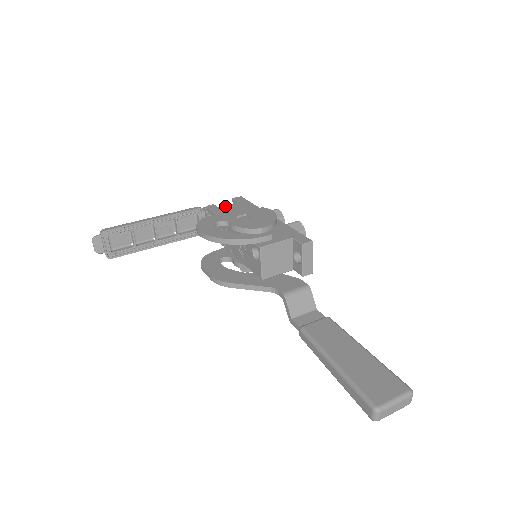
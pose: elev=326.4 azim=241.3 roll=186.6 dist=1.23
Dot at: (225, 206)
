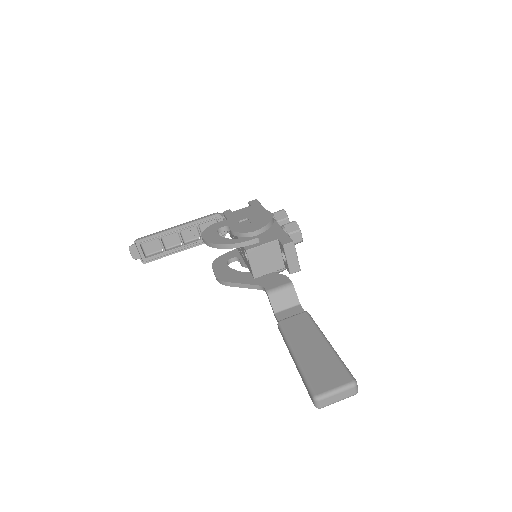
Dot at: (238, 210)
